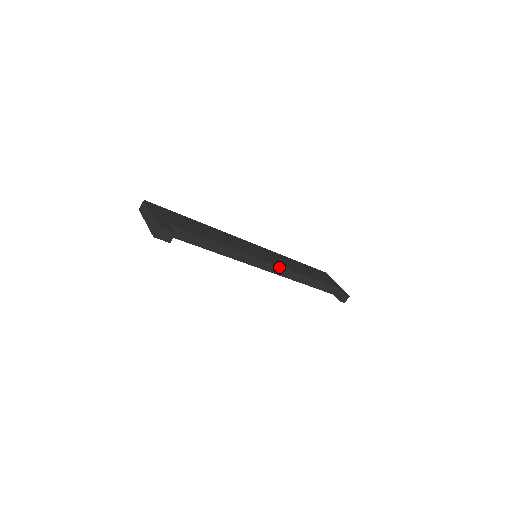
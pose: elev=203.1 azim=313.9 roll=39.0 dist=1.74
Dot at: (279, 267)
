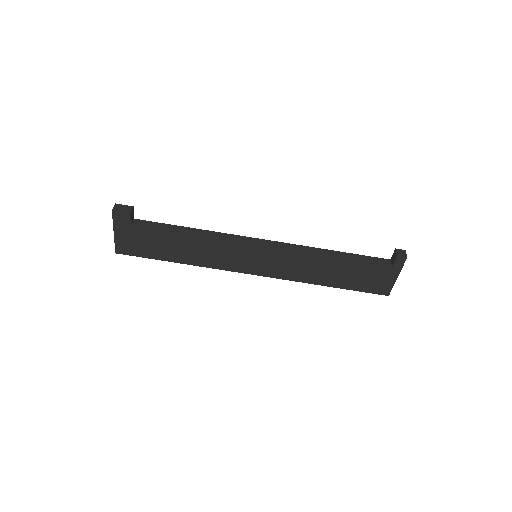
Dot at: (281, 244)
